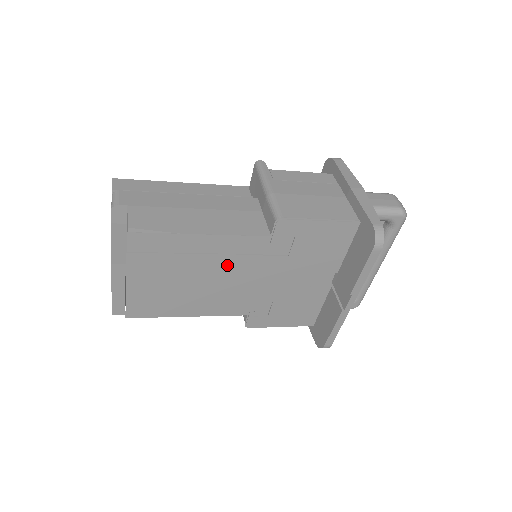
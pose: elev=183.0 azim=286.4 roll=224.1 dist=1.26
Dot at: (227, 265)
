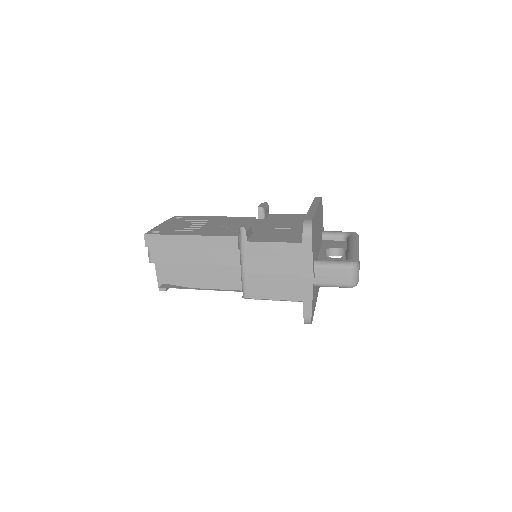
Dot at: occluded
